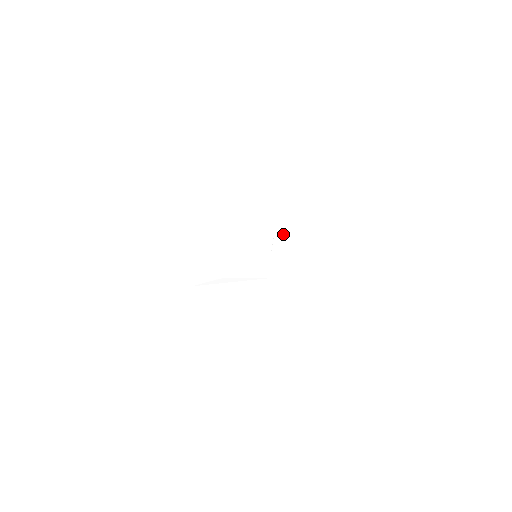
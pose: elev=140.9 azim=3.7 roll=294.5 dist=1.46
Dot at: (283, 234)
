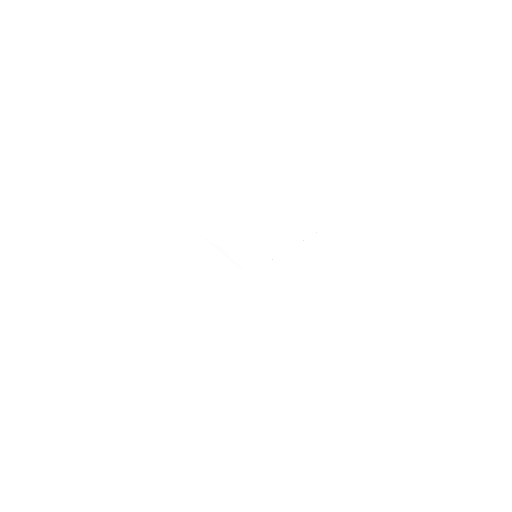
Dot at: (285, 260)
